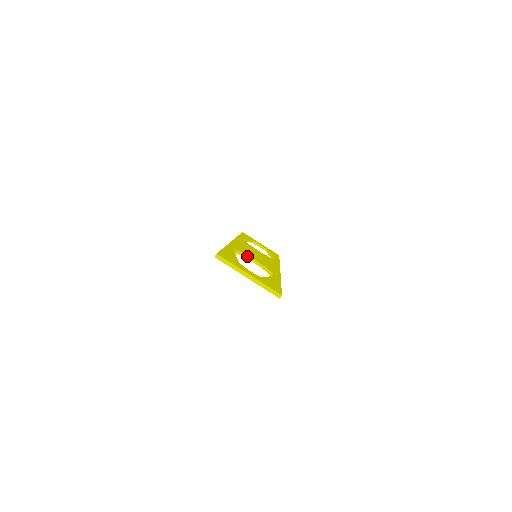
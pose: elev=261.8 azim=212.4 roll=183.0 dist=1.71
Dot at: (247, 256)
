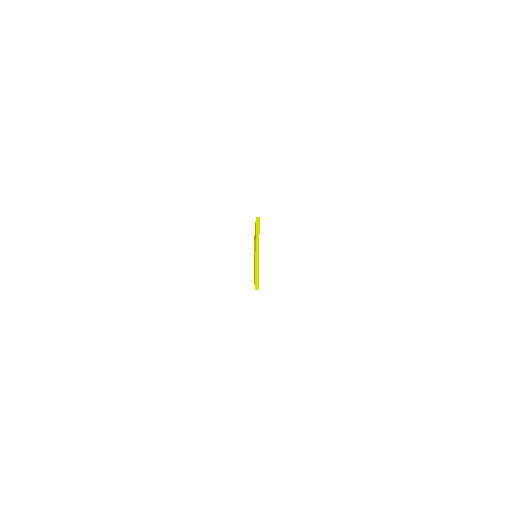
Dot at: occluded
